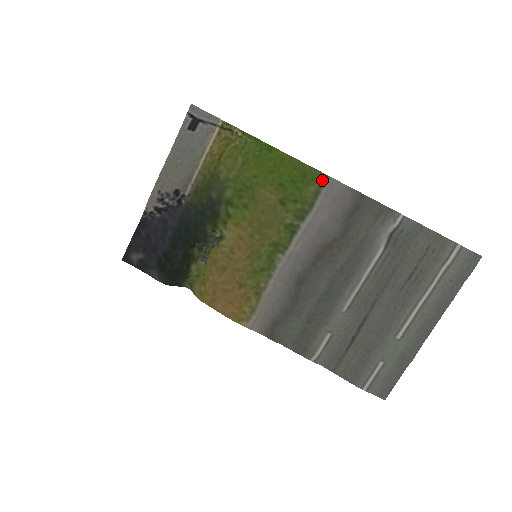
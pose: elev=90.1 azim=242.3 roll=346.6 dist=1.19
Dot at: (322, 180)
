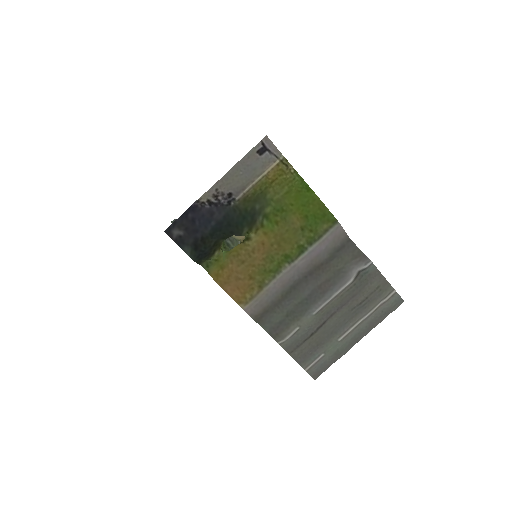
Dot at: (333, 223)
